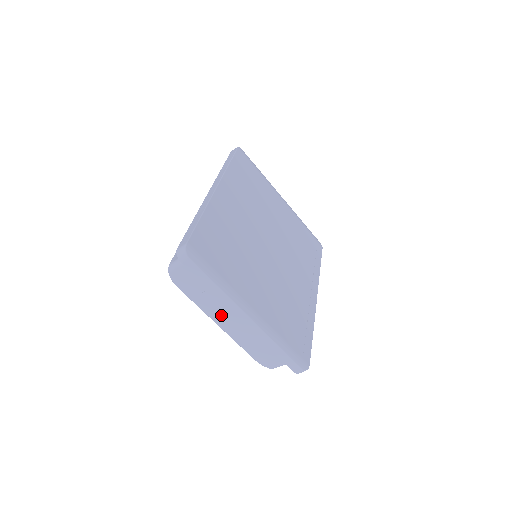
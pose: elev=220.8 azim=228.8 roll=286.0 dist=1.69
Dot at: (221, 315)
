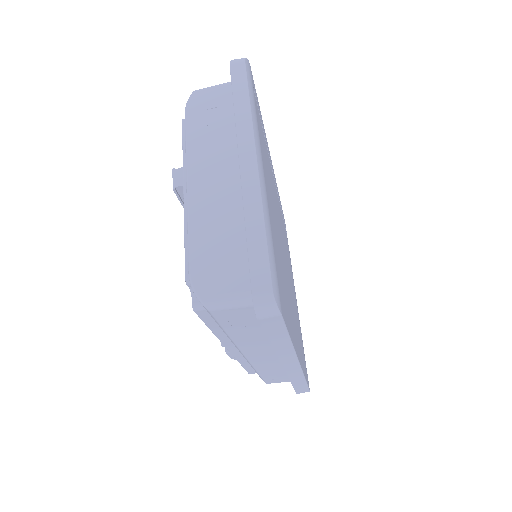
Dot at: (207, 166)
